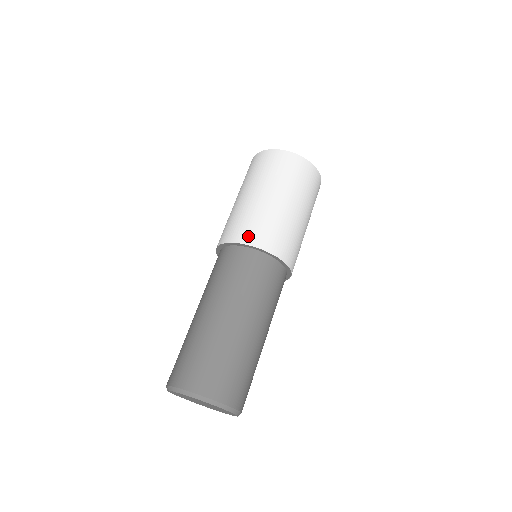
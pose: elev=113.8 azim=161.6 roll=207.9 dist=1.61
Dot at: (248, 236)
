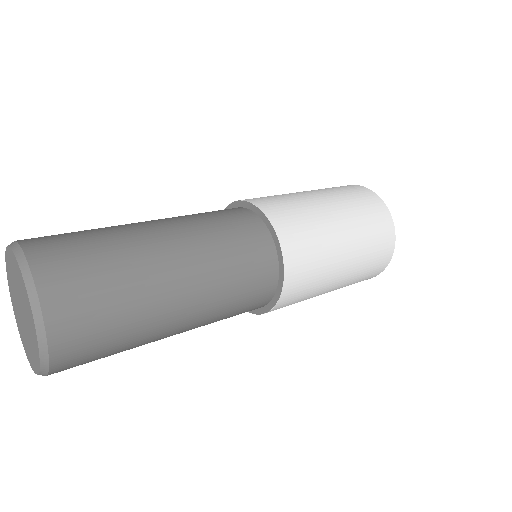
Dot at: occluded
